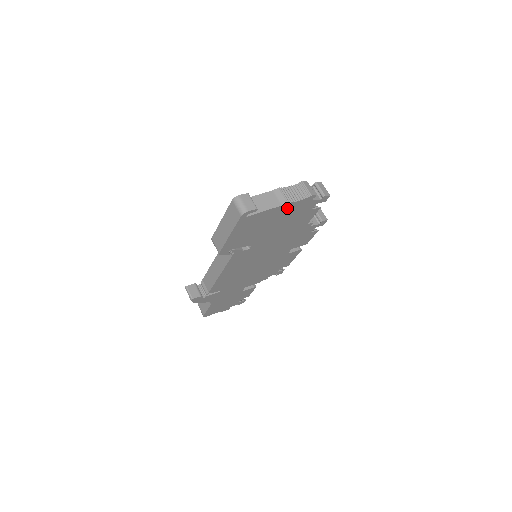
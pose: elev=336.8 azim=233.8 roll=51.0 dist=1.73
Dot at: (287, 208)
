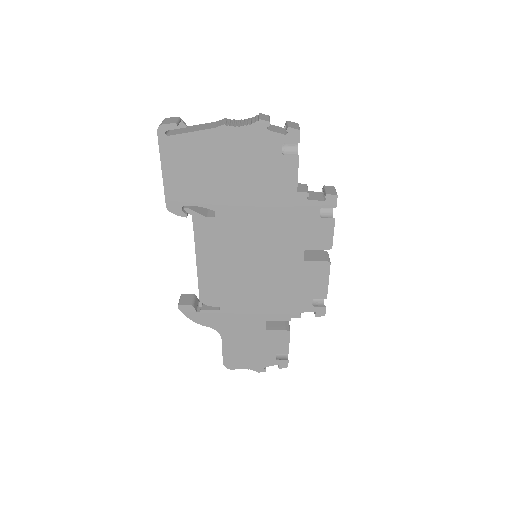
Dot at: (230, 138)
